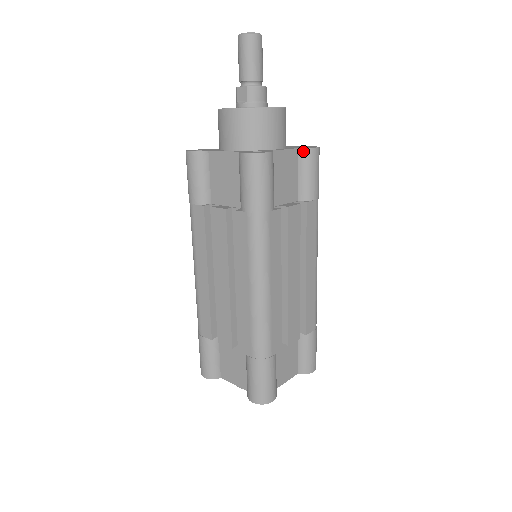
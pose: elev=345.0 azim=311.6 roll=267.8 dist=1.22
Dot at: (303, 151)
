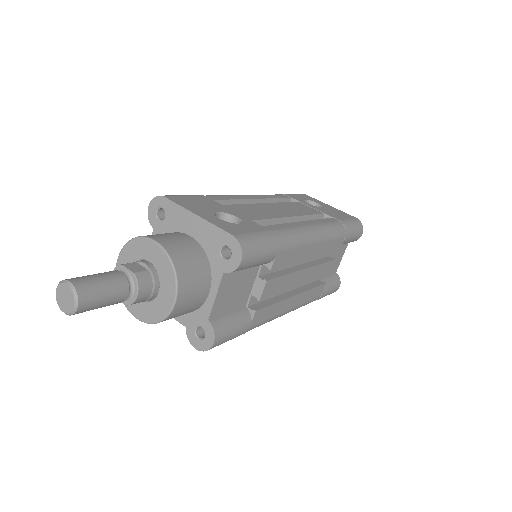
Dot at: occluded
